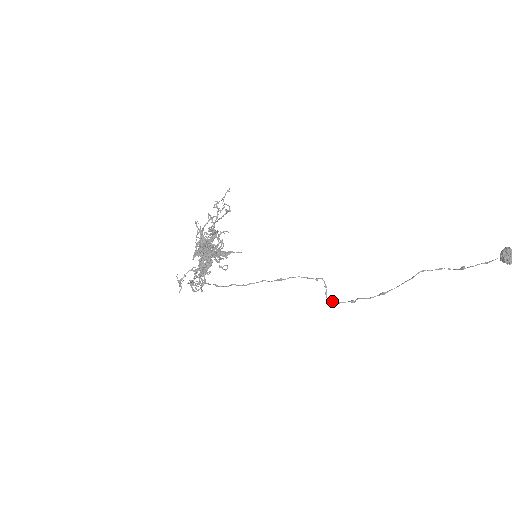
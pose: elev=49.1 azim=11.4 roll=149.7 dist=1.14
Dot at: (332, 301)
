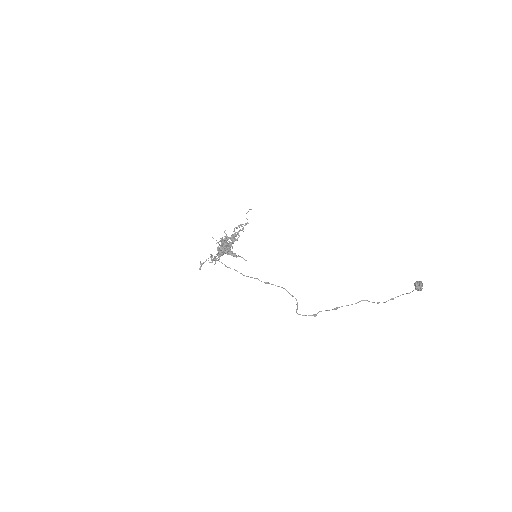
Dot at: (300, 314)
